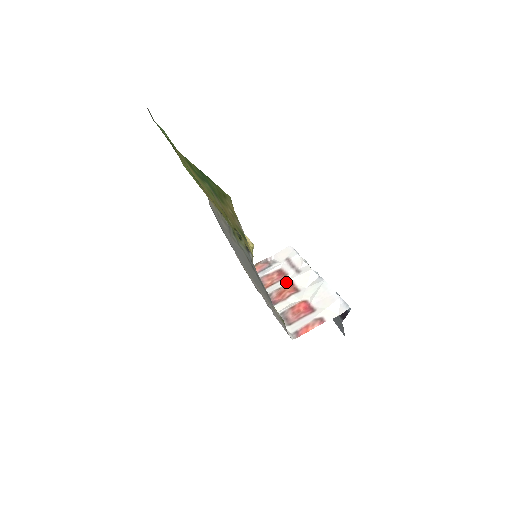
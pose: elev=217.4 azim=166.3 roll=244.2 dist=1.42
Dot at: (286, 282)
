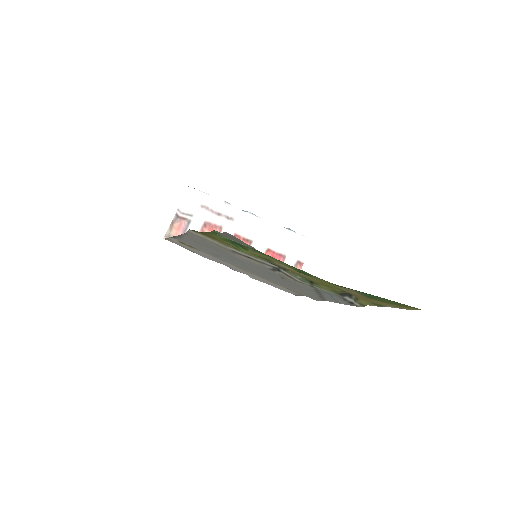
Dot at: occluded
